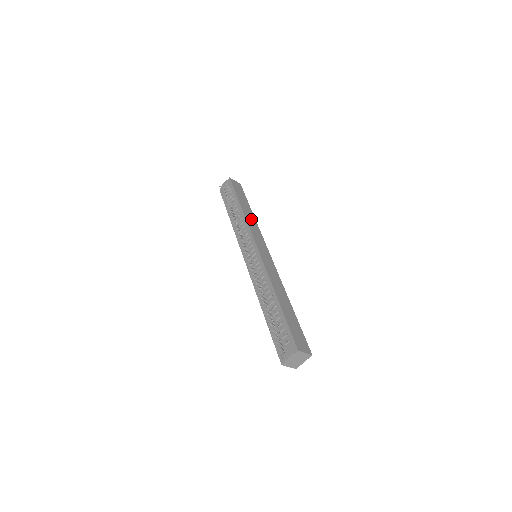
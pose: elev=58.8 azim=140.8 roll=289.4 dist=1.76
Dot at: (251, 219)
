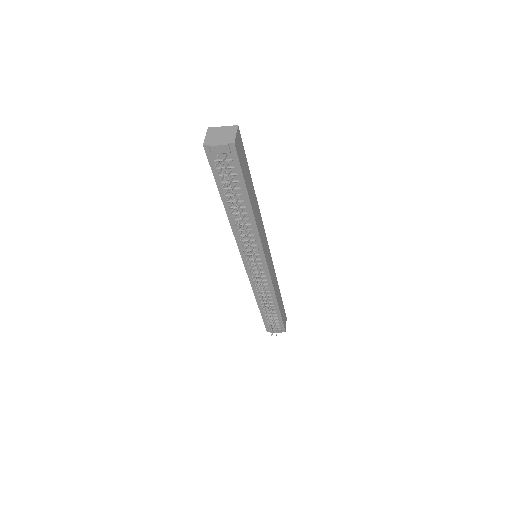
Dot at: (258, 214)
